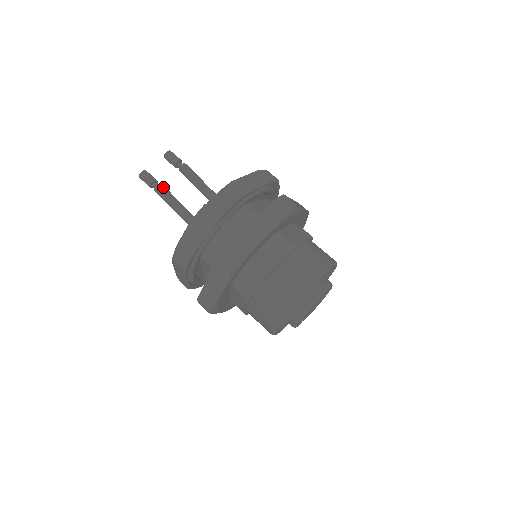
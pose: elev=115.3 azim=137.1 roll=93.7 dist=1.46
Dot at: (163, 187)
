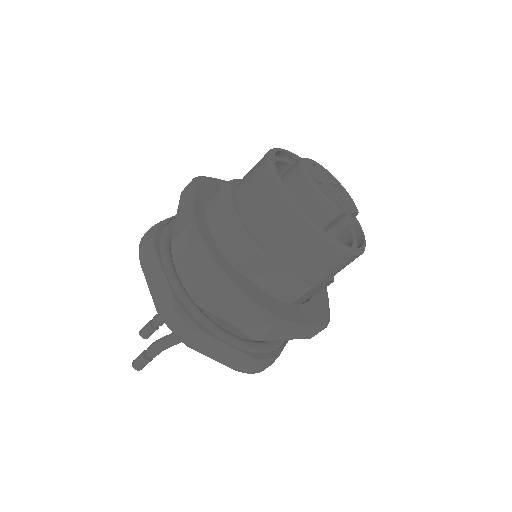
Dot at: (152, 344)
